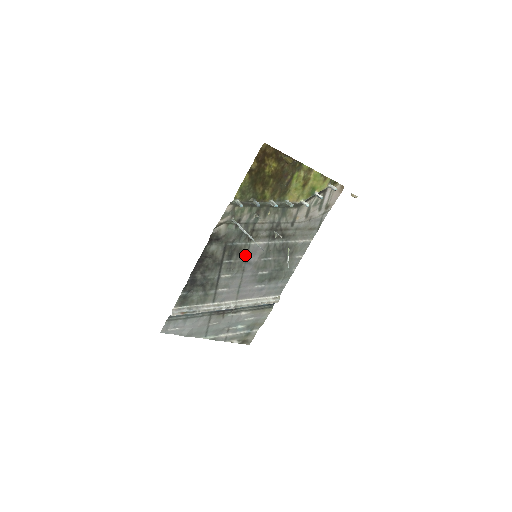
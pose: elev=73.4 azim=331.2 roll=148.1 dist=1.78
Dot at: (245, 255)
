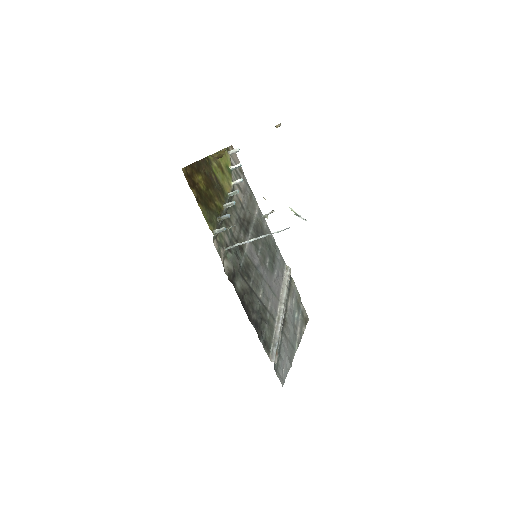
Dot at: (251, 265)
